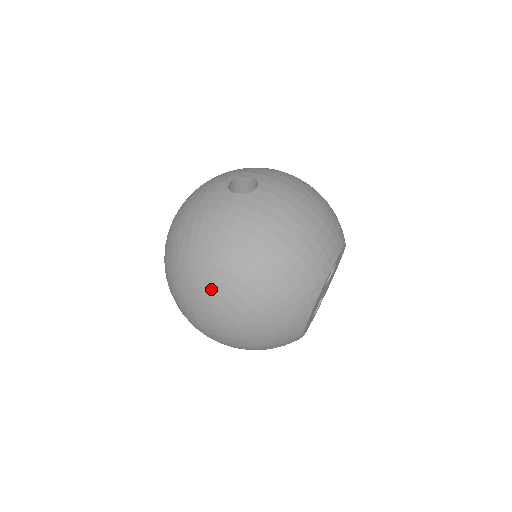
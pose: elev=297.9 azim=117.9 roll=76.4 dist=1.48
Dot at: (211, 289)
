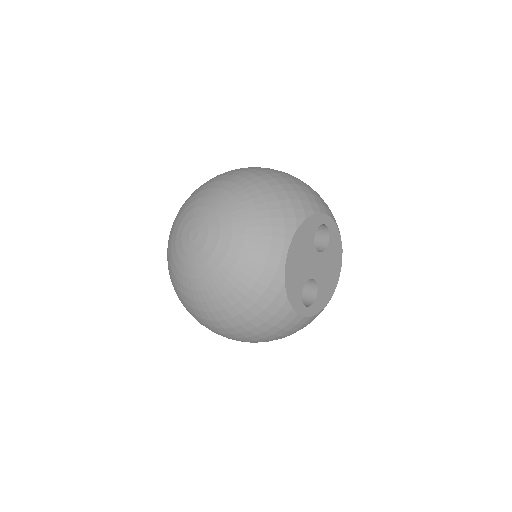
Dot at: (207, 195)
